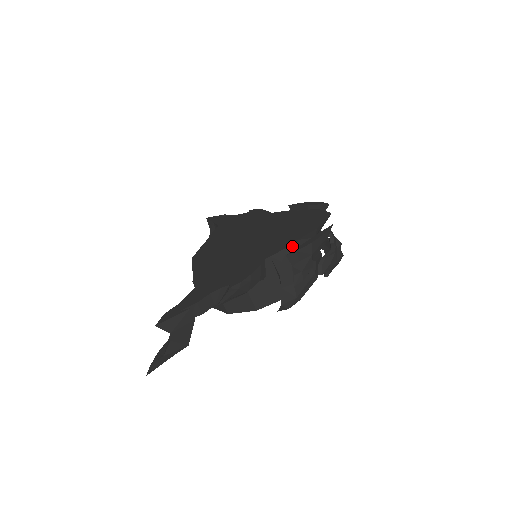
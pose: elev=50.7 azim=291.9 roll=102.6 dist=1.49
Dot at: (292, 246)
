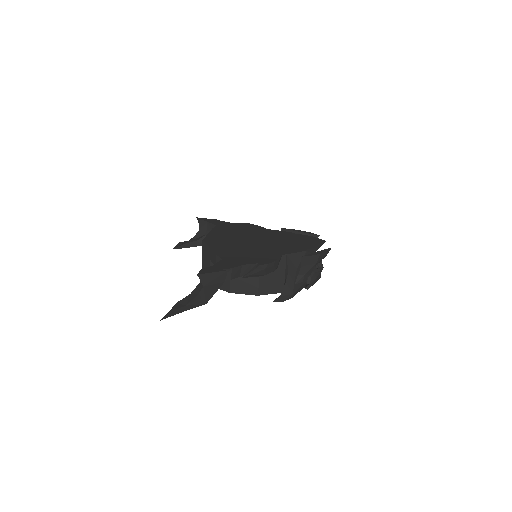
Dot at: (302, 253)
